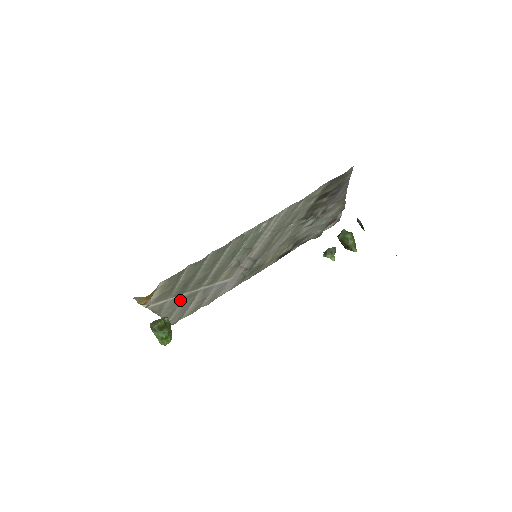
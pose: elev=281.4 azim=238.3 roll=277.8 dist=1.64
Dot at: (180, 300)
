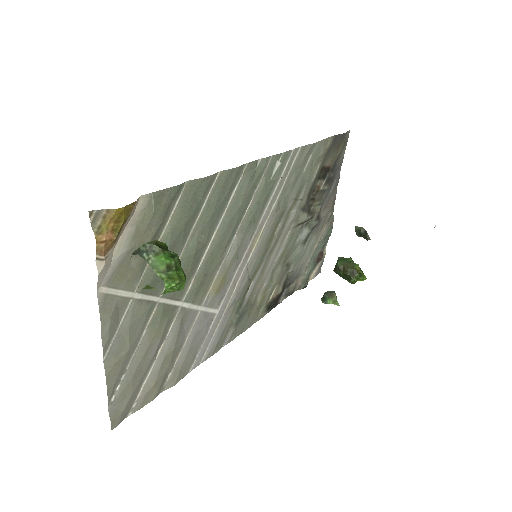
Dot at: (146, 321)
